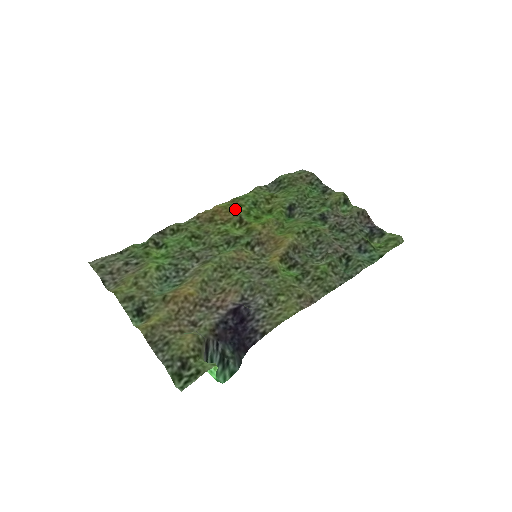
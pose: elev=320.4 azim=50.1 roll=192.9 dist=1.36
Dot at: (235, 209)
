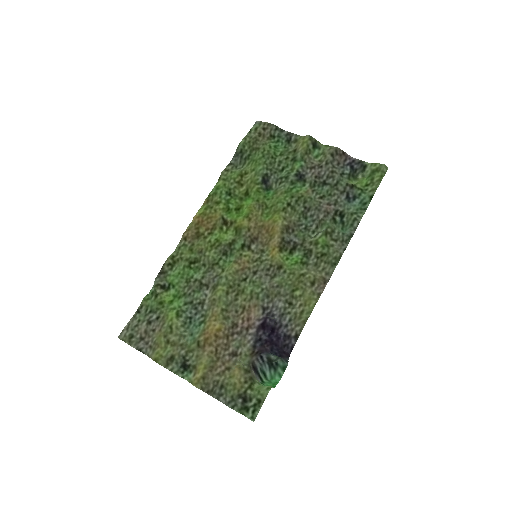
Dot at: (214, 211)
